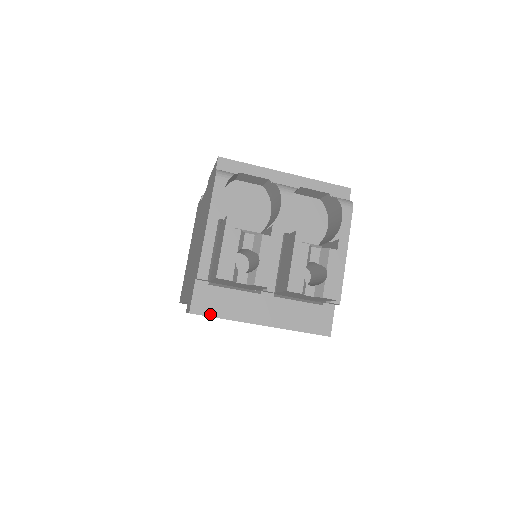
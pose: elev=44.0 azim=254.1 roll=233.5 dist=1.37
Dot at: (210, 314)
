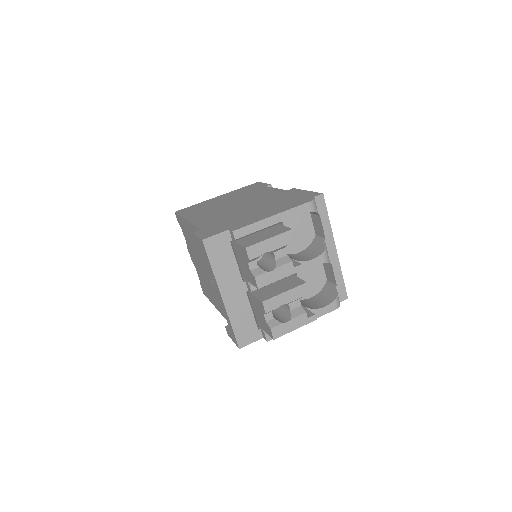
Dot at: (210, 255)
